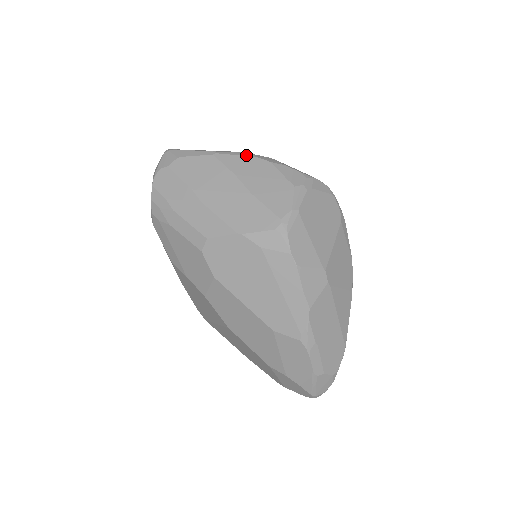
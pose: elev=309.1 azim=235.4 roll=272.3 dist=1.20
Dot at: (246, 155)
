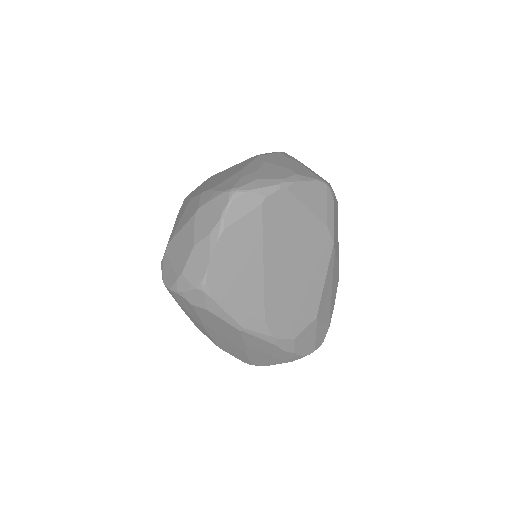
Dot at: (270, 342)
